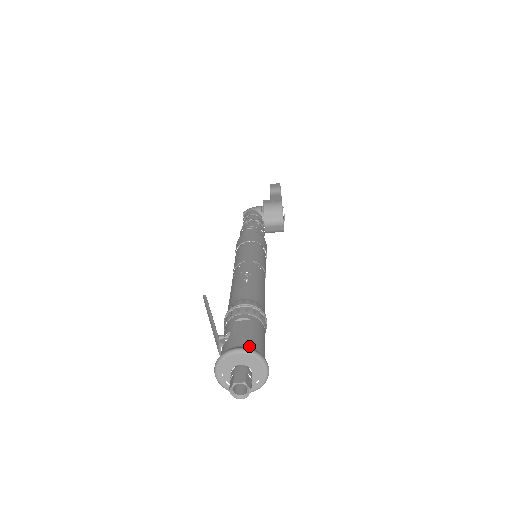
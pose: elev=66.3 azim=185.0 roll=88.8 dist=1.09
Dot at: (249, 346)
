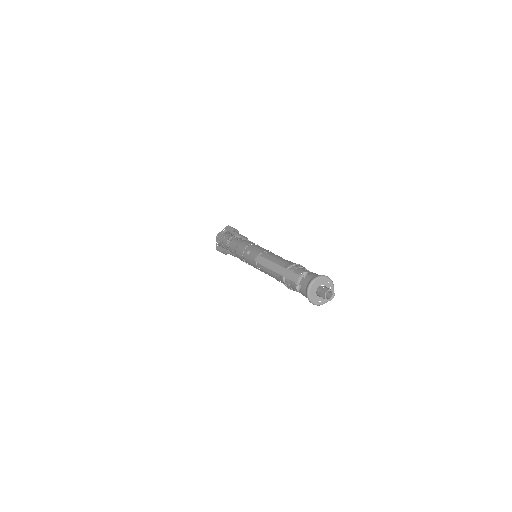
Dot at: occluded
